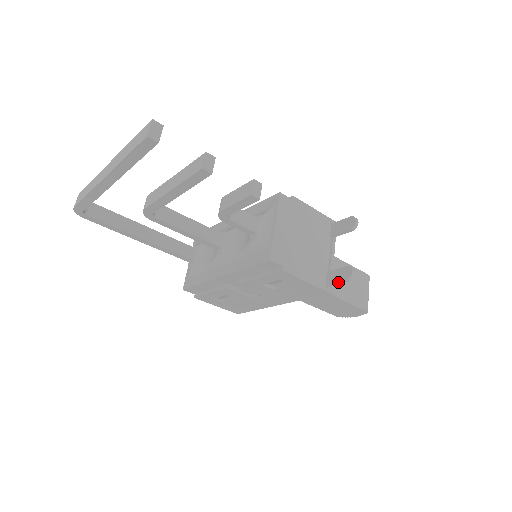
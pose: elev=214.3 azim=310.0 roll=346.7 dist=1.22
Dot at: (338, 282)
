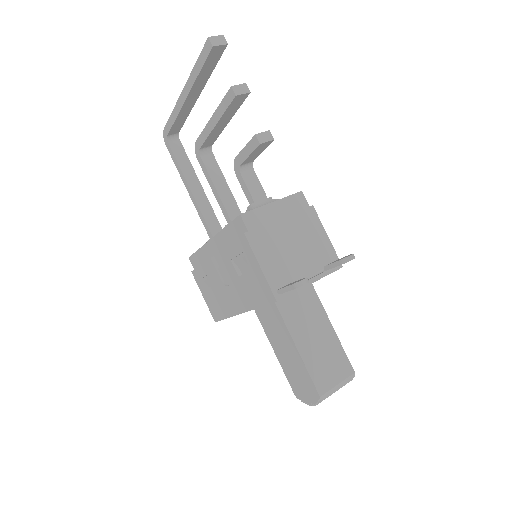
Dot at: (287, 287)
